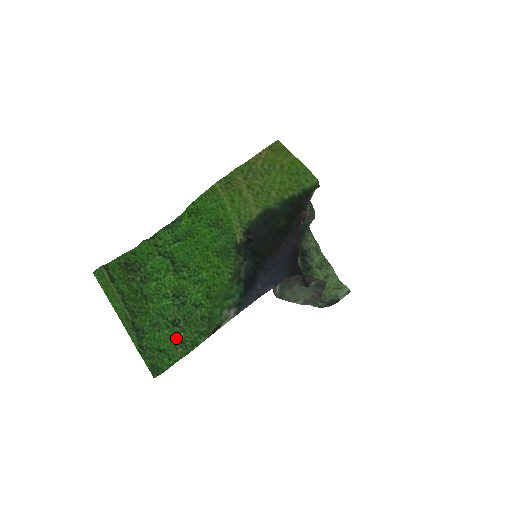
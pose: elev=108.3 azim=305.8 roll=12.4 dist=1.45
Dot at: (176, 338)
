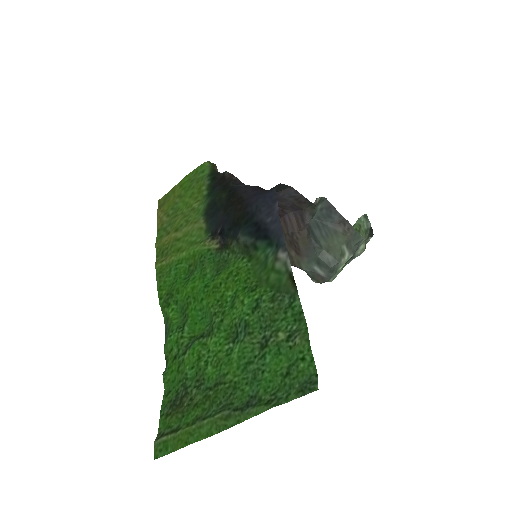
Dot at: (281, 345)
